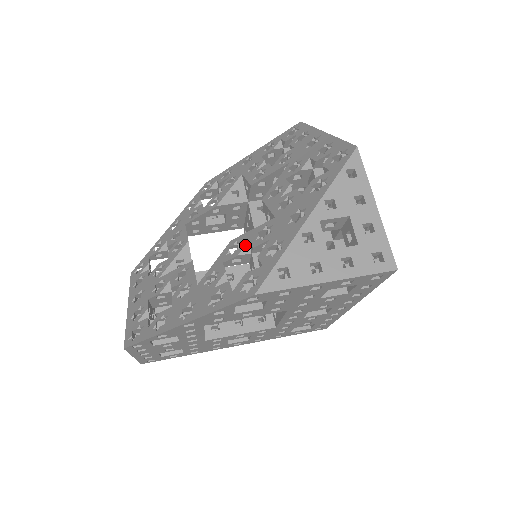
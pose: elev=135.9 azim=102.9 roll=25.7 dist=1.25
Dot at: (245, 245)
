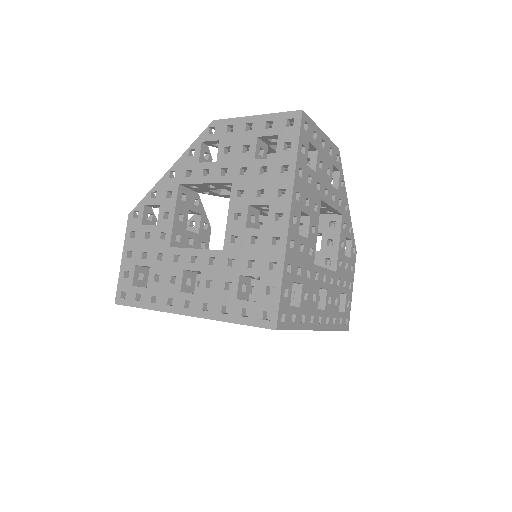
Dot at: occluded
